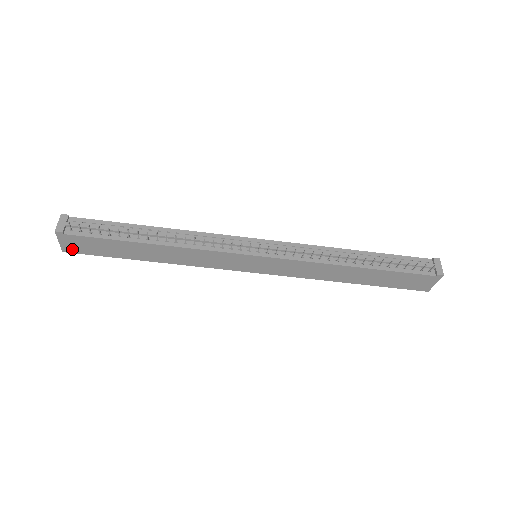
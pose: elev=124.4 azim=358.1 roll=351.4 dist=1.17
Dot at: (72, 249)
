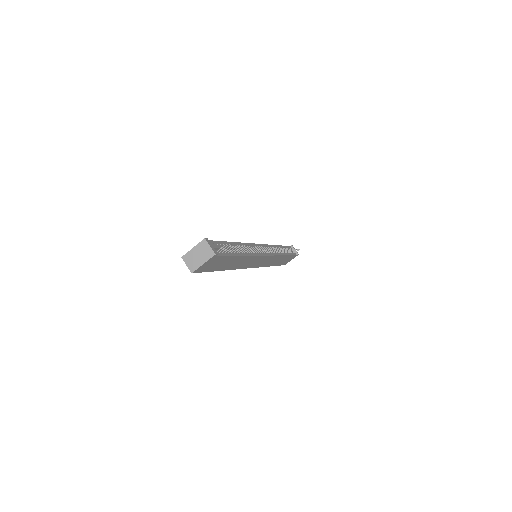
Dot at: (201, 269)
